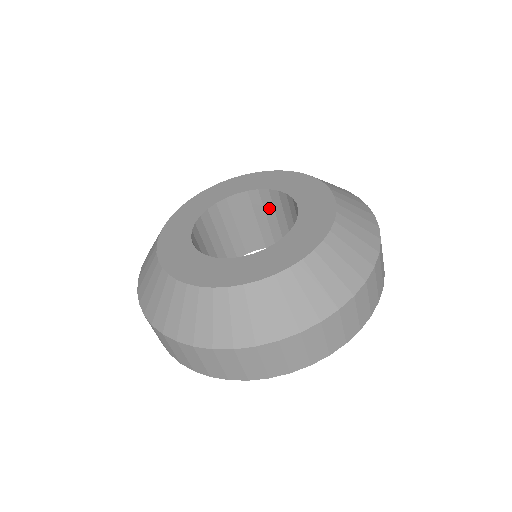
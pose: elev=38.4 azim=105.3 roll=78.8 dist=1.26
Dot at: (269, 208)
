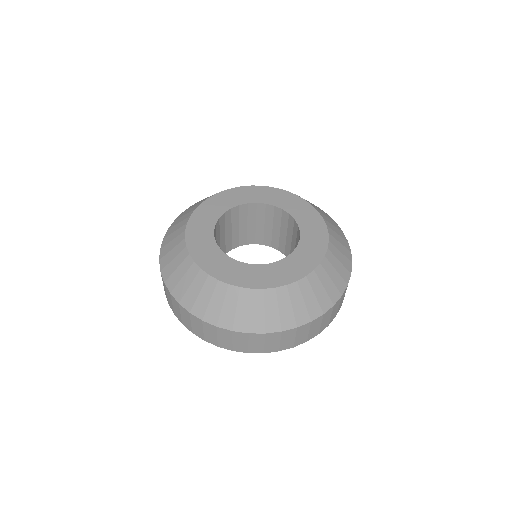
Dot at: (269, 218)
